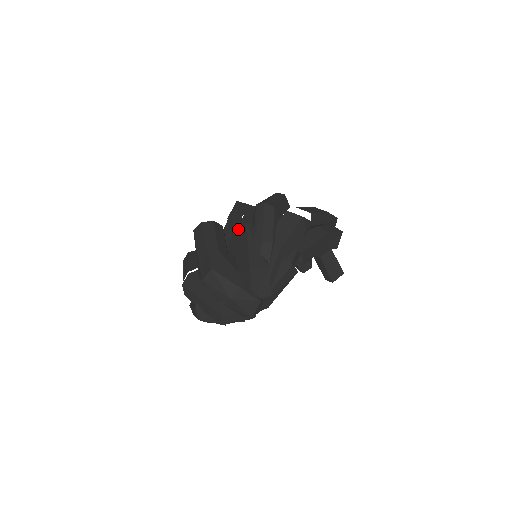
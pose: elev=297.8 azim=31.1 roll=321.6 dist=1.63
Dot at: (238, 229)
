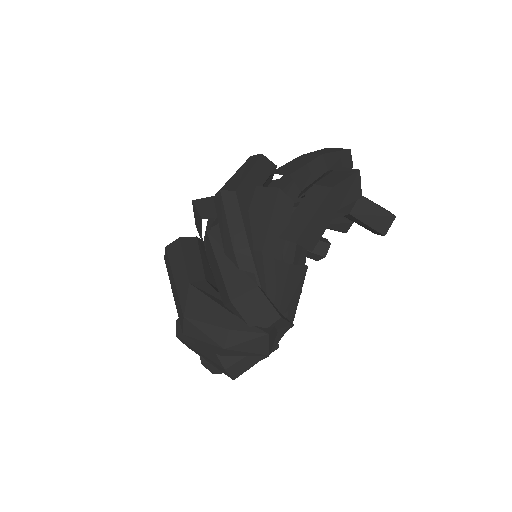
Dot at: occluded
